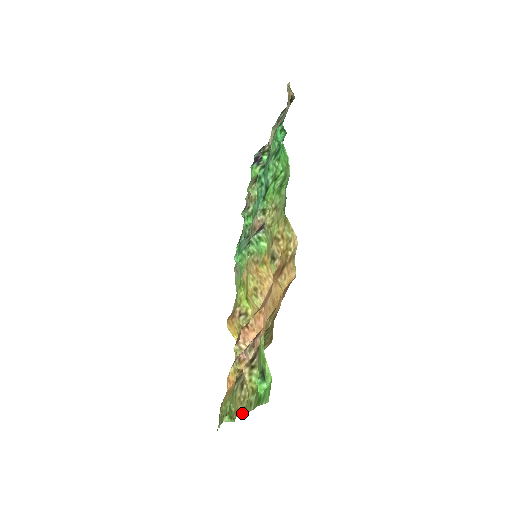
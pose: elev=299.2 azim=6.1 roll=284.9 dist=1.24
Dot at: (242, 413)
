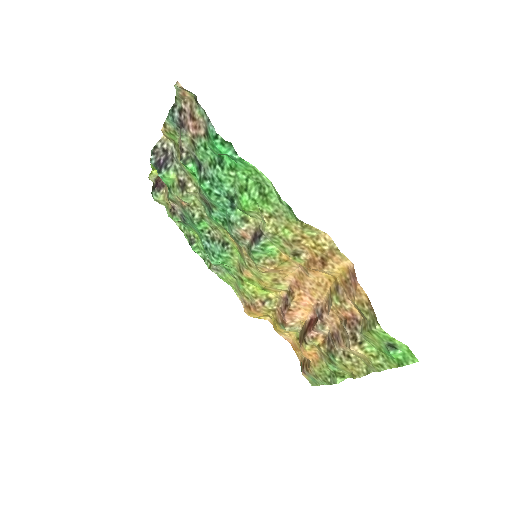
Dot at: (367, 372)
